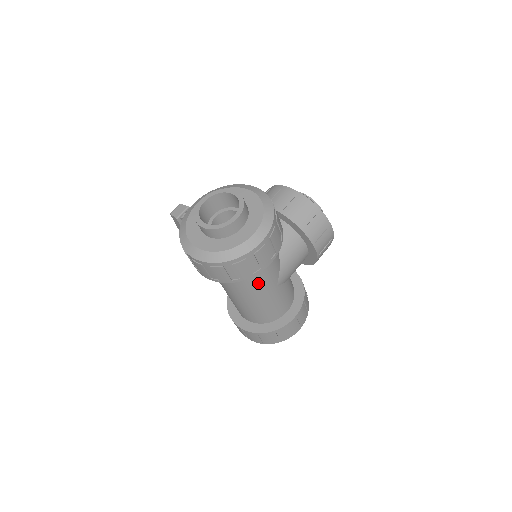
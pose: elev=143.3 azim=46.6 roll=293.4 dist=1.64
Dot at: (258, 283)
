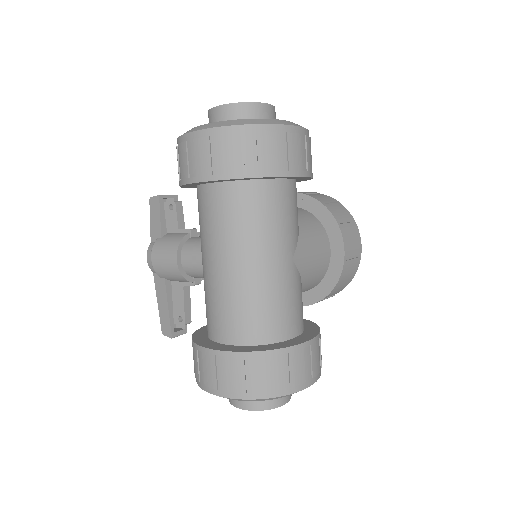
Dot at: (272, 225)
